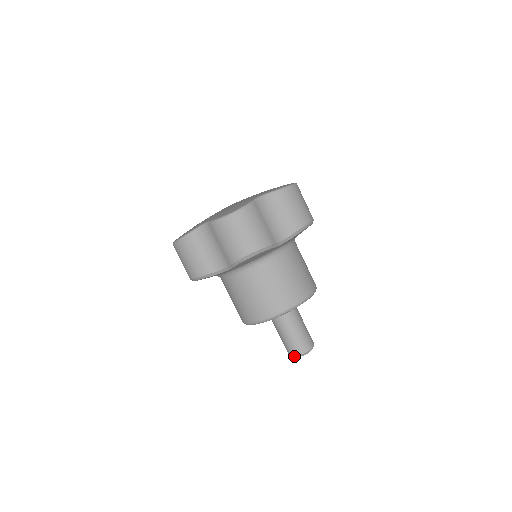
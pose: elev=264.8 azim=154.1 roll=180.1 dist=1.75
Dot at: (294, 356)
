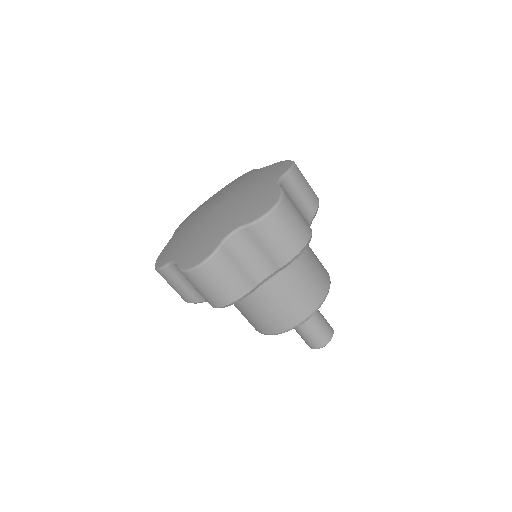
Dot at: occluded
